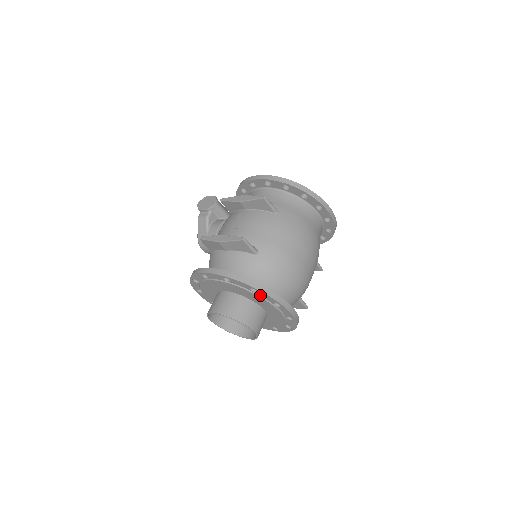
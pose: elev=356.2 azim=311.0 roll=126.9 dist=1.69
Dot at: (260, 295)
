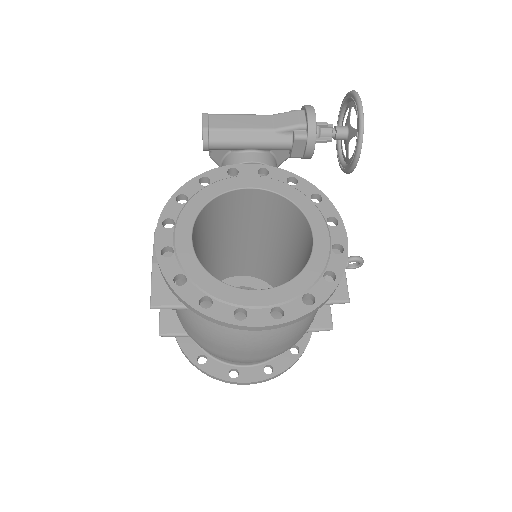
Dot at: occluded
